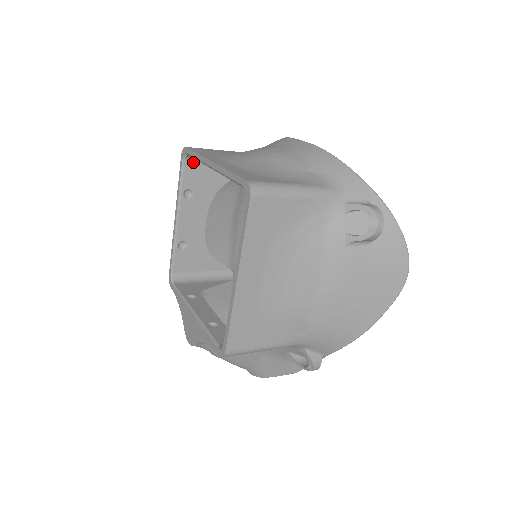
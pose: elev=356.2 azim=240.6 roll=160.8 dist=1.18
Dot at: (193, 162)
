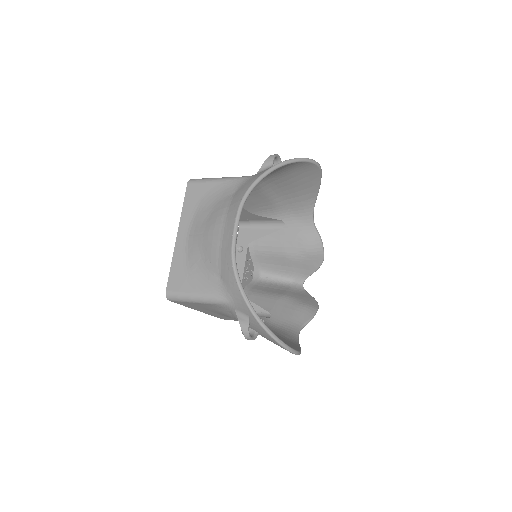
Dot at: occluded
